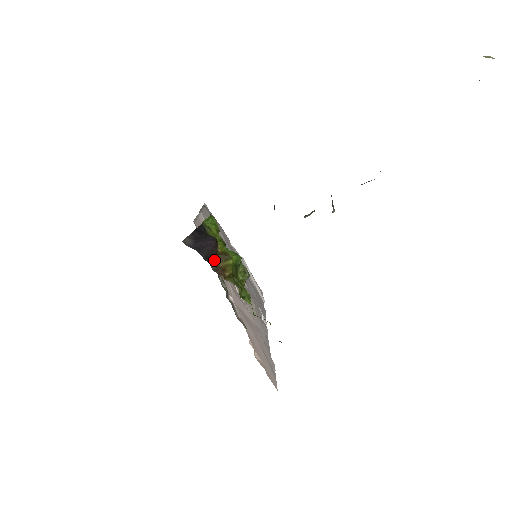
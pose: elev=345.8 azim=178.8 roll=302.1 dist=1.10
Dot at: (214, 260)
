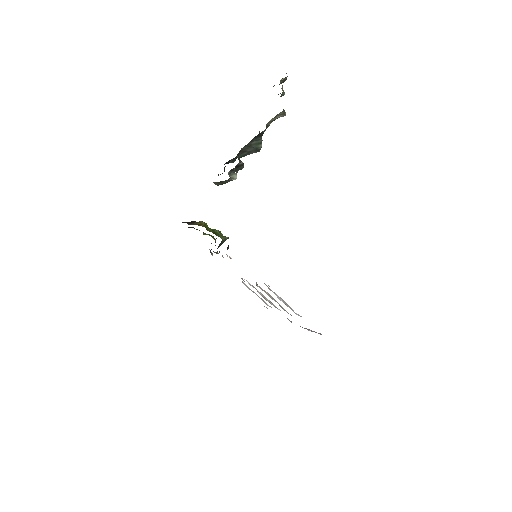
Dot at: (191, 223)
